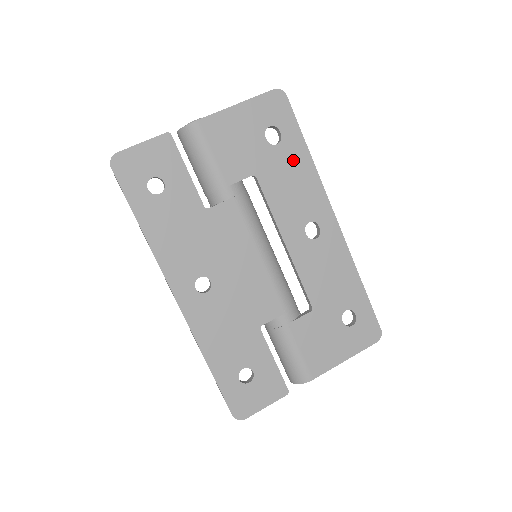
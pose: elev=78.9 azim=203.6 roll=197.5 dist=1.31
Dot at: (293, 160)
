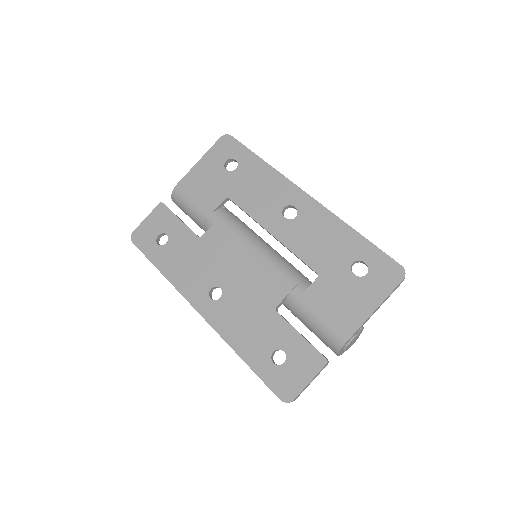
Dot at: (252, 172)
